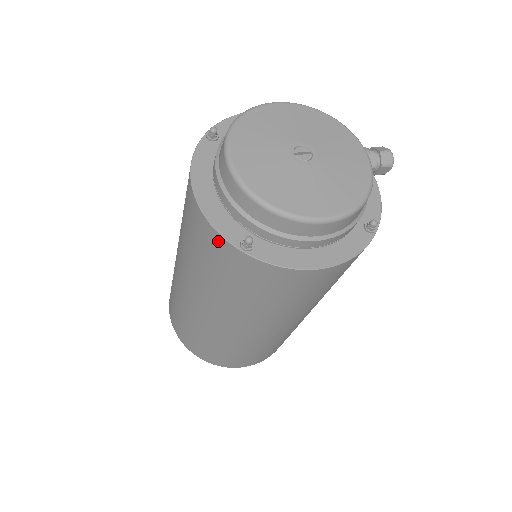
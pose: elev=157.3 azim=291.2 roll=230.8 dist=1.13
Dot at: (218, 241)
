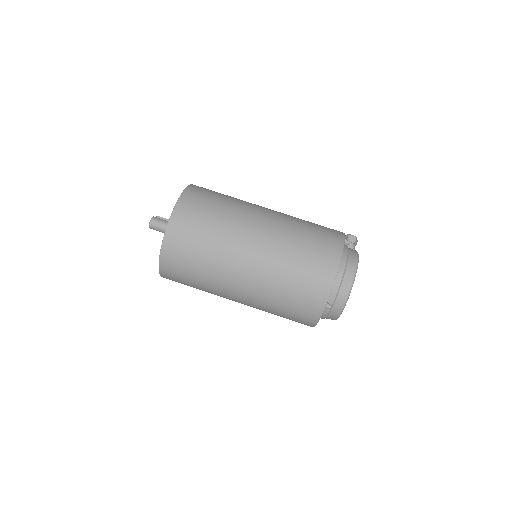
Dot at: occluded
